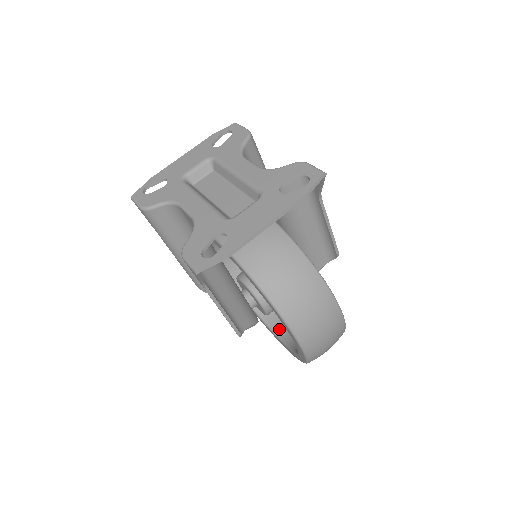
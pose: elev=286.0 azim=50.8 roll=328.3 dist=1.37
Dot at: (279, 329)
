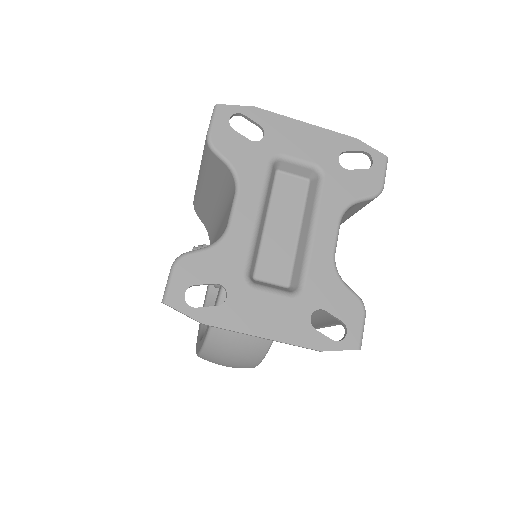
Dot at: occluded
